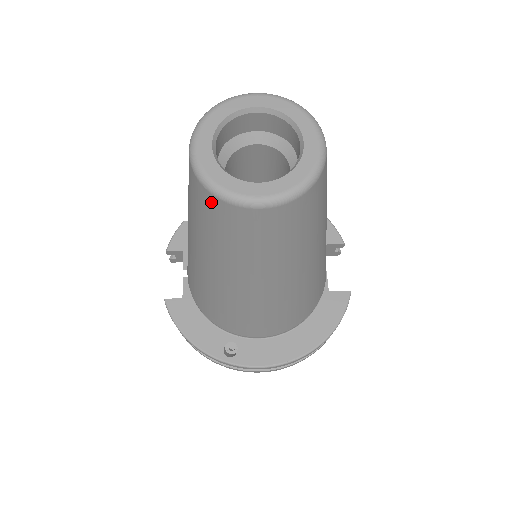
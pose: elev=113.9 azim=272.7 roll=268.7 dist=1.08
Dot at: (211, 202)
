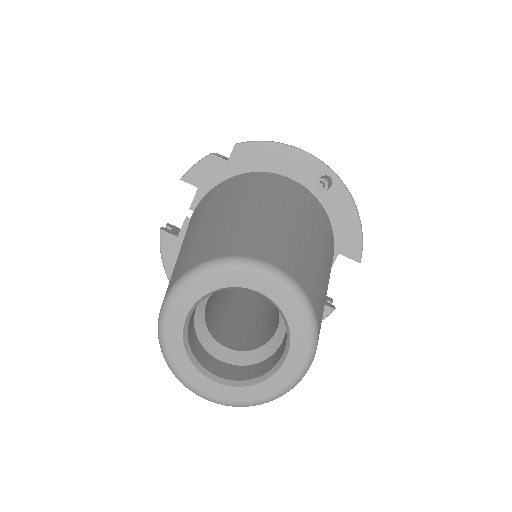
Dot at: occluded
